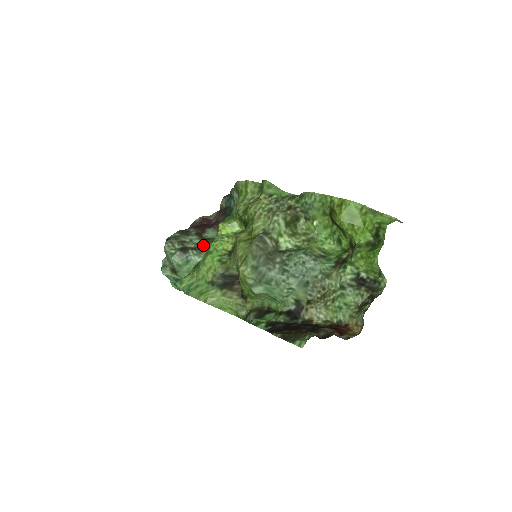
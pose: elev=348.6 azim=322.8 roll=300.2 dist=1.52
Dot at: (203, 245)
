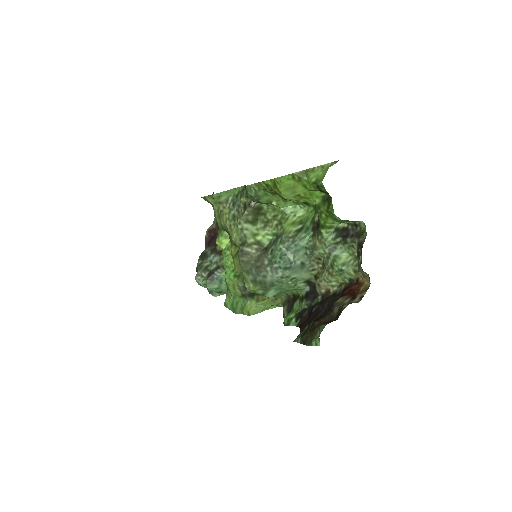
Dot at: (221, 260)
